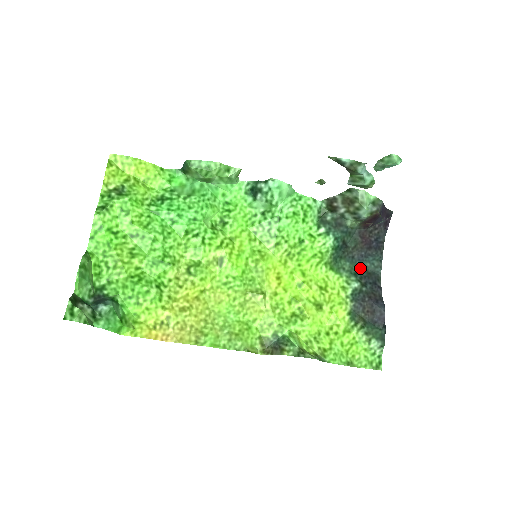
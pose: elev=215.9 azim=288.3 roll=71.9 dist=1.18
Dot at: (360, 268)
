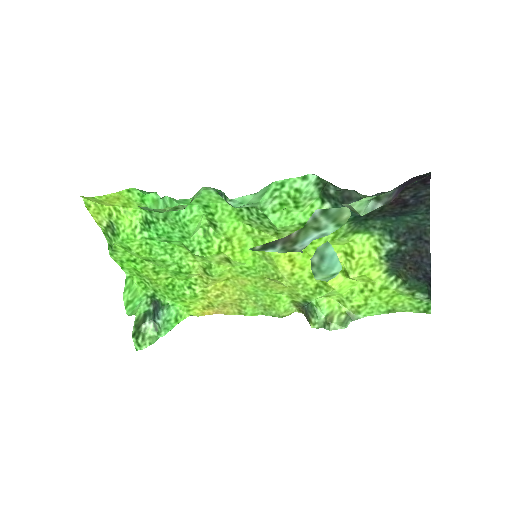
Dot at: (397, 224)
